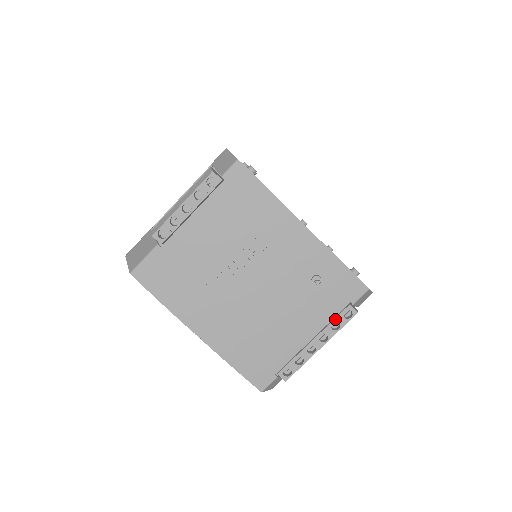
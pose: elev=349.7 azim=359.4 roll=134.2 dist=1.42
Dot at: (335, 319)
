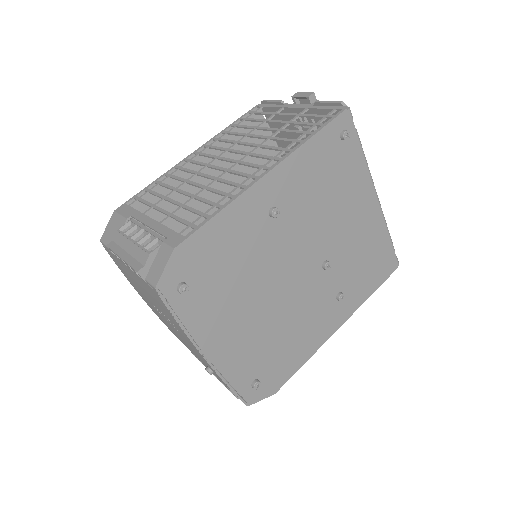
Dot at: occluded
